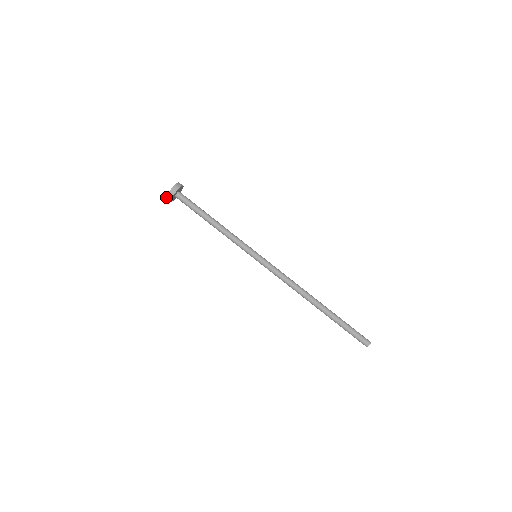
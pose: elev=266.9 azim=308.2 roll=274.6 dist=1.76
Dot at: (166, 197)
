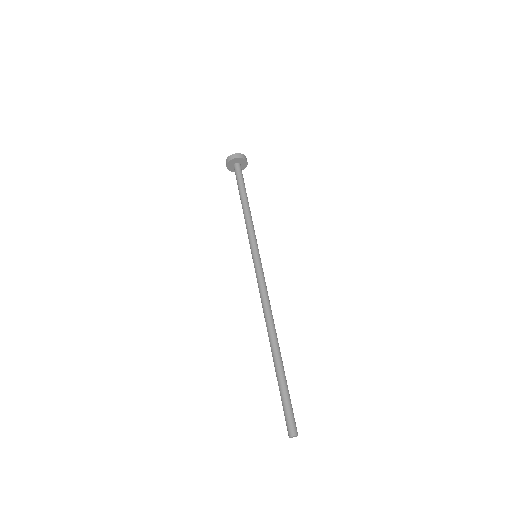
Dot at: (232, 154)
